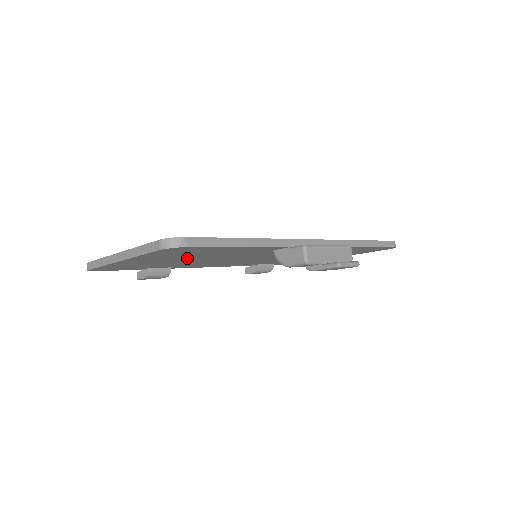
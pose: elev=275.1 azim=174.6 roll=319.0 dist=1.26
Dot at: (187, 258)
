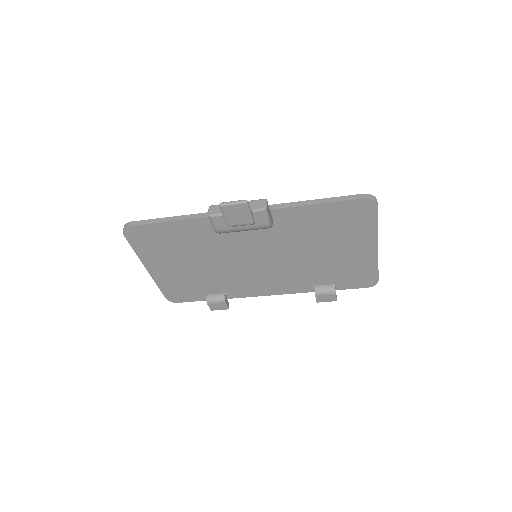
Dot at: (185, 259)
